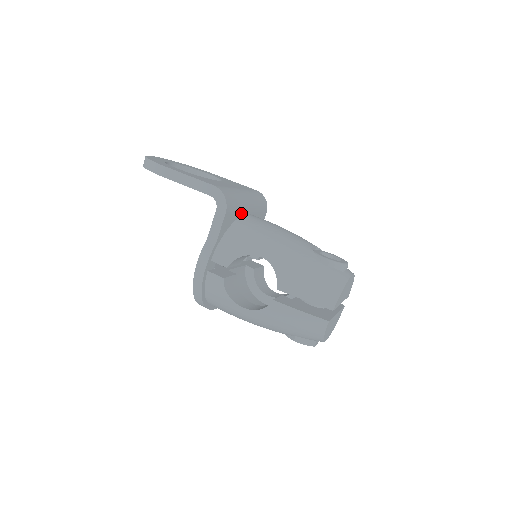
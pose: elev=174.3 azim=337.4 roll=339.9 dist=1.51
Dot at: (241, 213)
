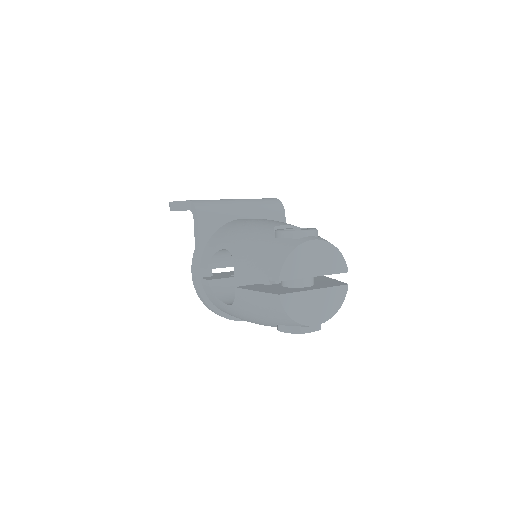
Dot at: (229, 219)
